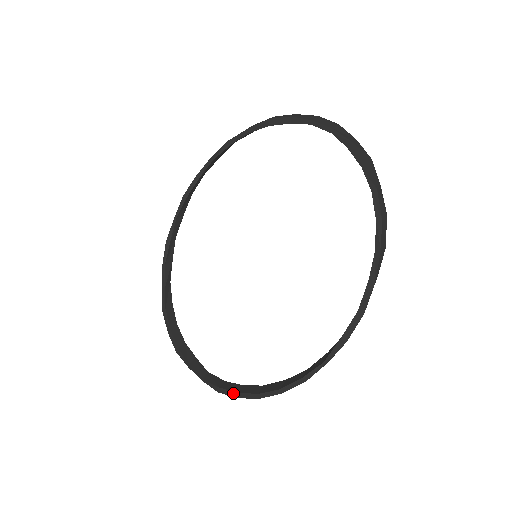
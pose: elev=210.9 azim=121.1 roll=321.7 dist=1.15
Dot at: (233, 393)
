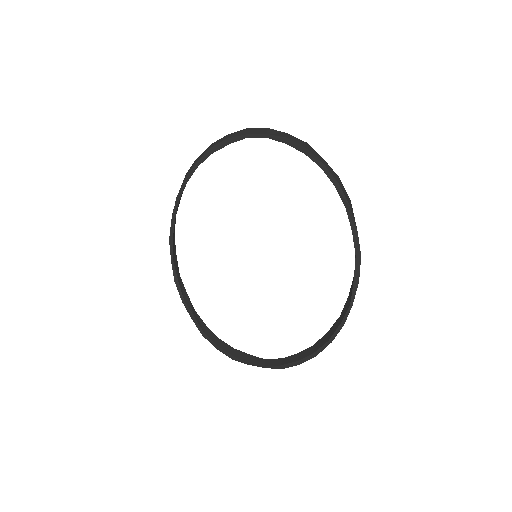
Dot at: (294, 363)
